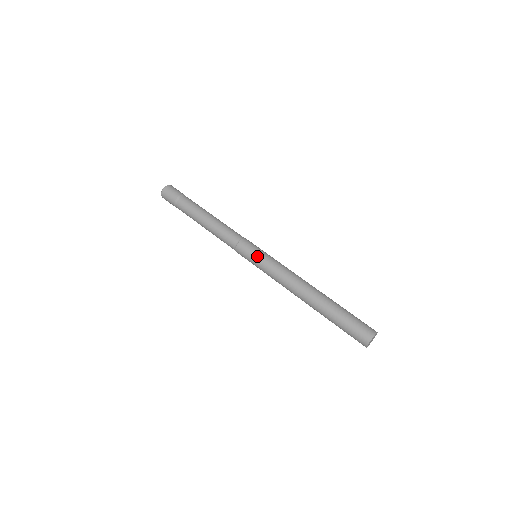
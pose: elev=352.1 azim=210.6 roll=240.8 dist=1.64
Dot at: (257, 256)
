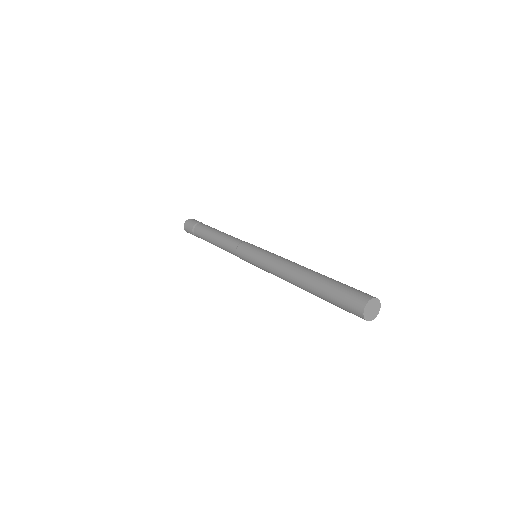
Dot at: (253, 252)
